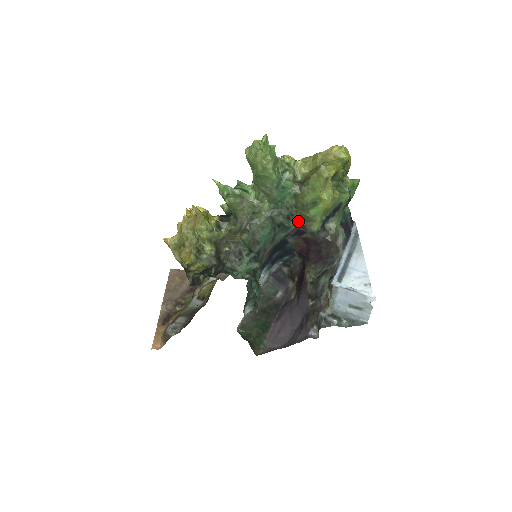
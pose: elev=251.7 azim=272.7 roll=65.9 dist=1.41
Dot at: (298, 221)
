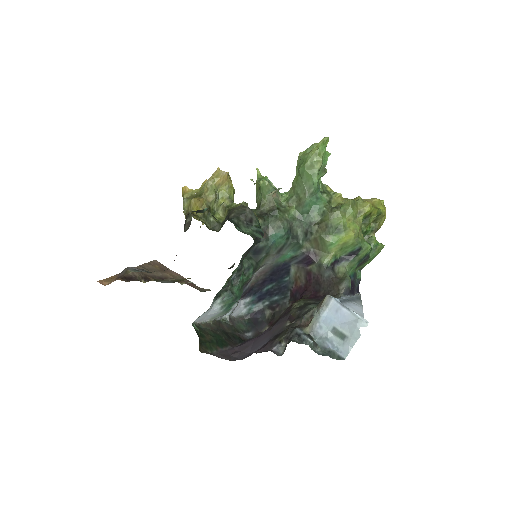
Dot at: (312, 246)
